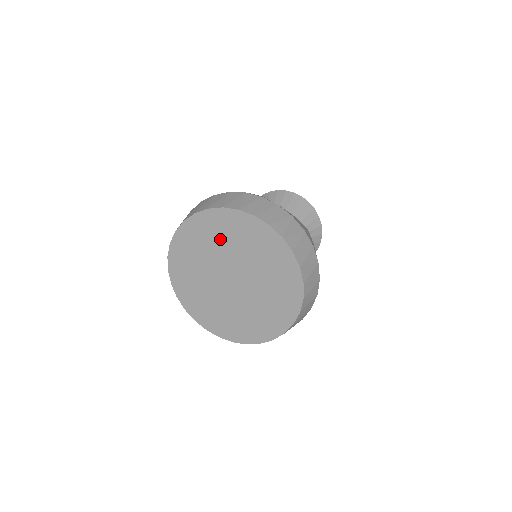
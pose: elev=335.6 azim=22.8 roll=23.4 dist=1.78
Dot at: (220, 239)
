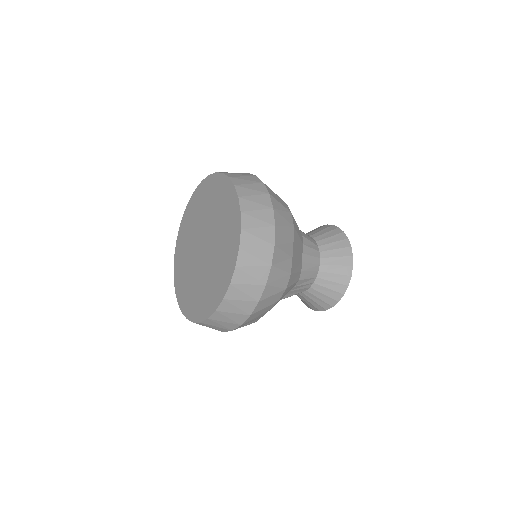
Dot at: (187, 240)
